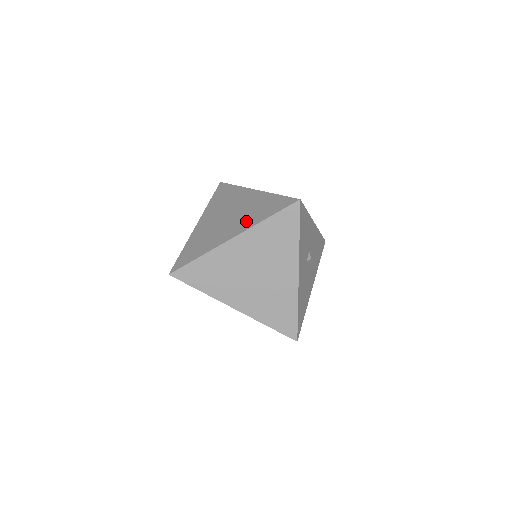
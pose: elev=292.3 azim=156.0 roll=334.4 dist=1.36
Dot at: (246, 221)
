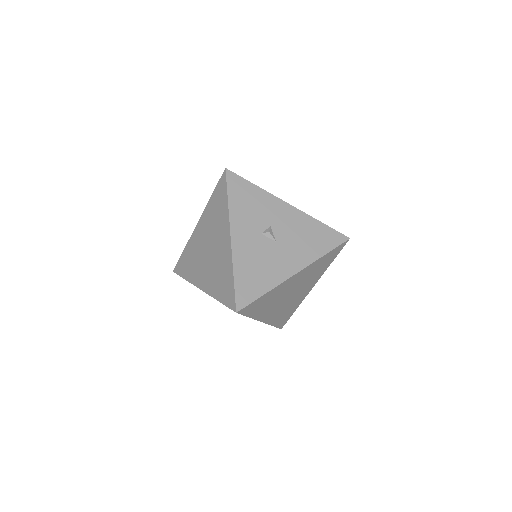
Dot at: occluded
